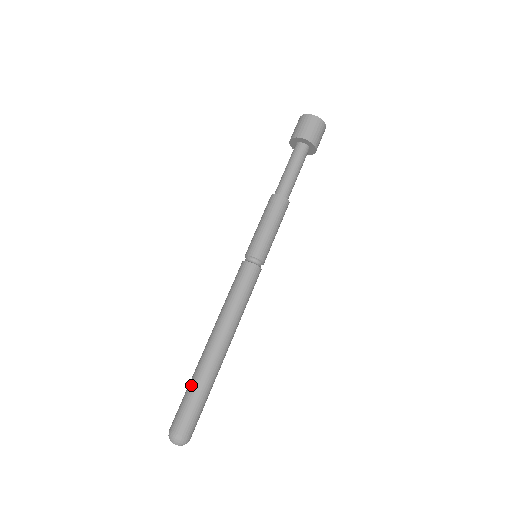
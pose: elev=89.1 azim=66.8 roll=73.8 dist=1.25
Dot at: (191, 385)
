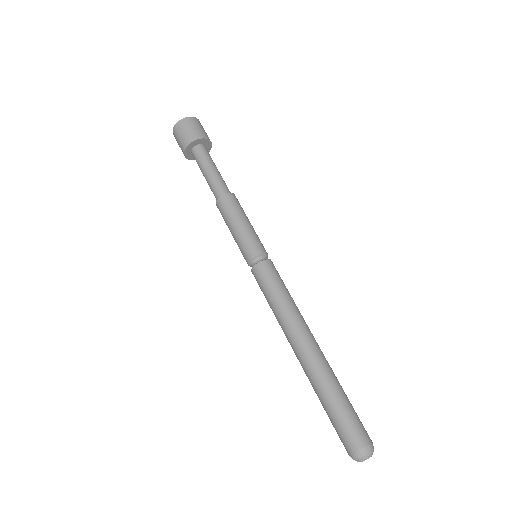
Dot at: (322, 402)
